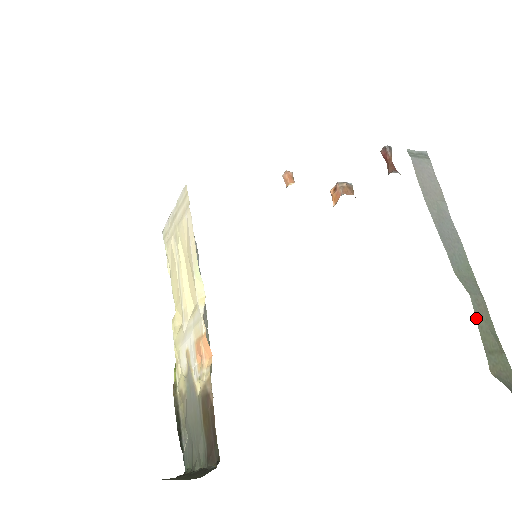
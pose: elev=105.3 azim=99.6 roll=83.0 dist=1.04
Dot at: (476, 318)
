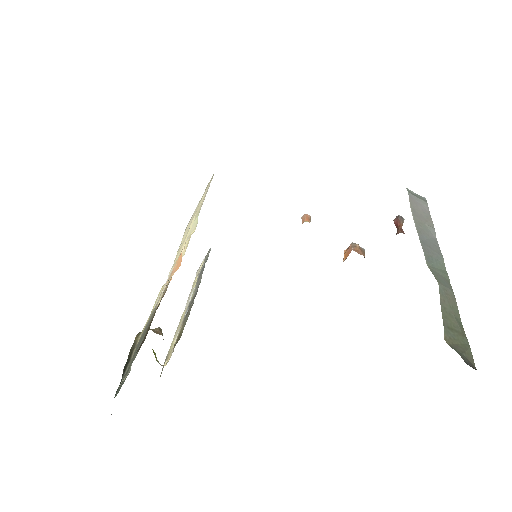
Dot at: (440, 299)
